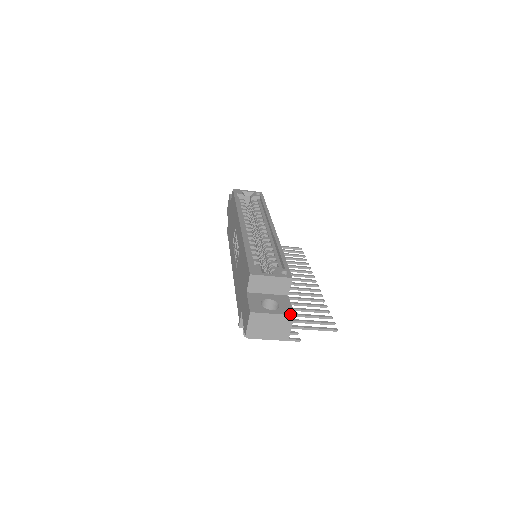
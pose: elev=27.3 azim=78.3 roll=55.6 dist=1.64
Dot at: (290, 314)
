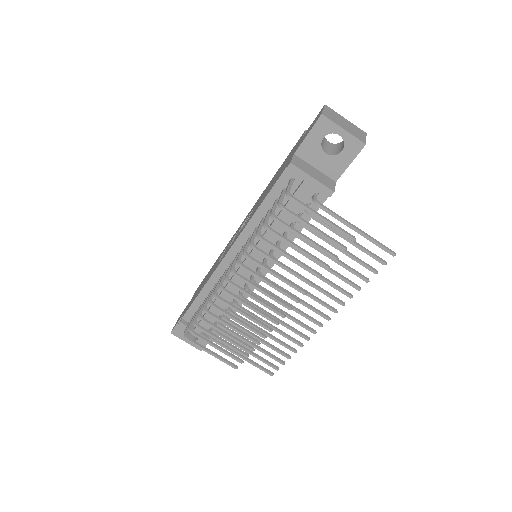
Dot at: (362, 131)
